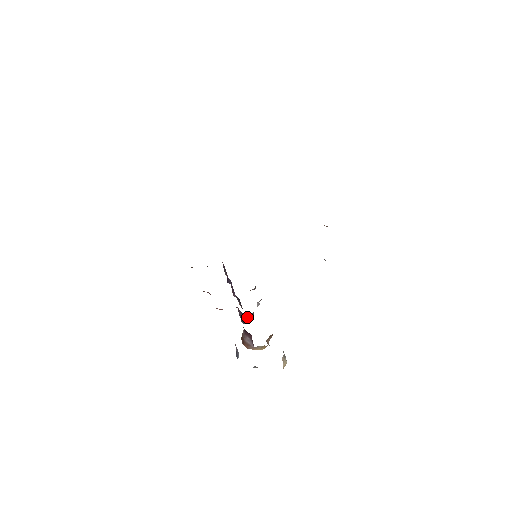
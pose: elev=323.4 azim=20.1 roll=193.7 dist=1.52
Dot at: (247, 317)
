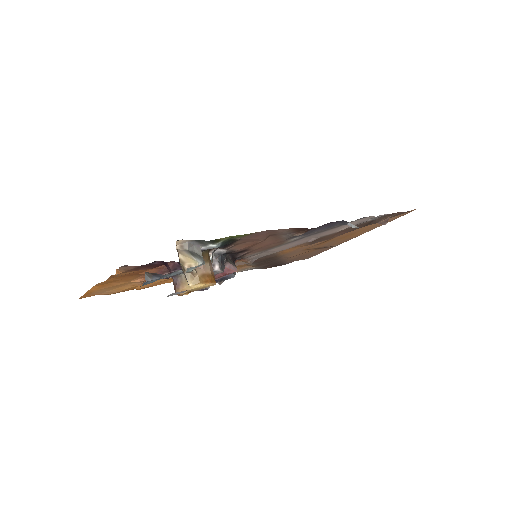
Dot at: occluded
